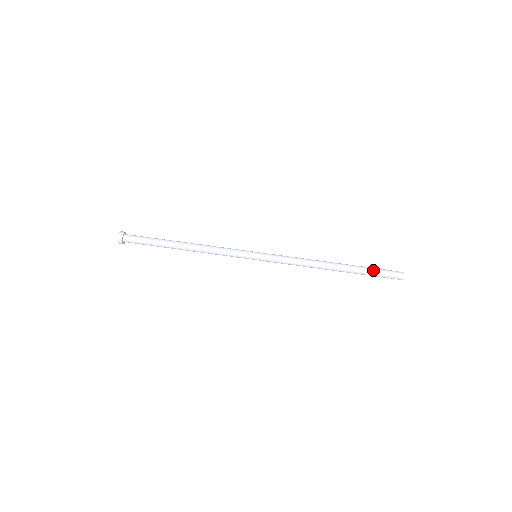
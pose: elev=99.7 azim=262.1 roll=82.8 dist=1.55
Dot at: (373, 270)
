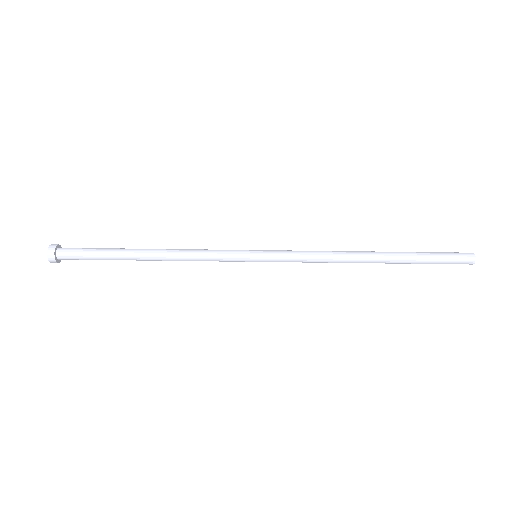
Dot at: (429, 254)
